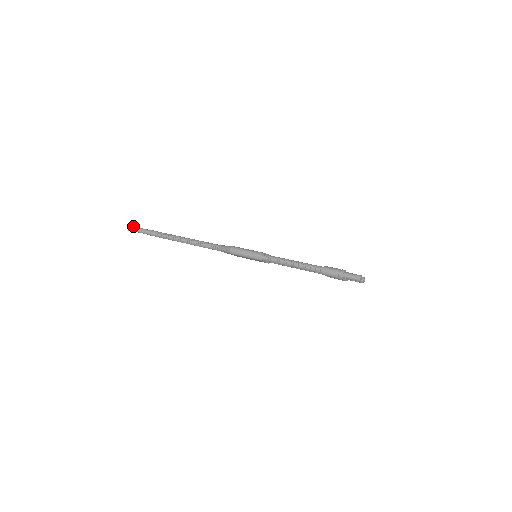
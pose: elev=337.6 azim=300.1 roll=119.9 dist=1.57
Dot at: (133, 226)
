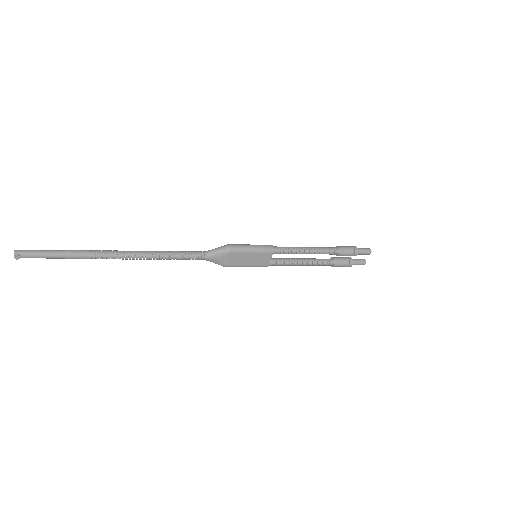
Dot at: (24, 250)
